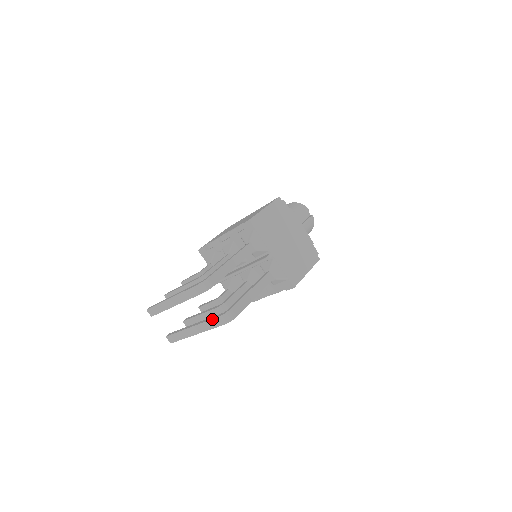
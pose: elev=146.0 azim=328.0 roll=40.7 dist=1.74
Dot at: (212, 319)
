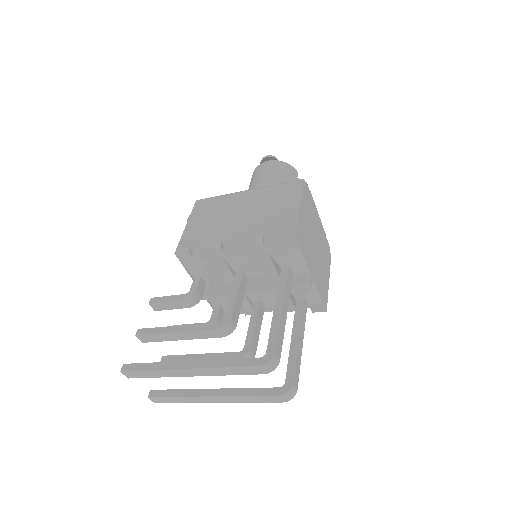
Dot at: (260, 396)
